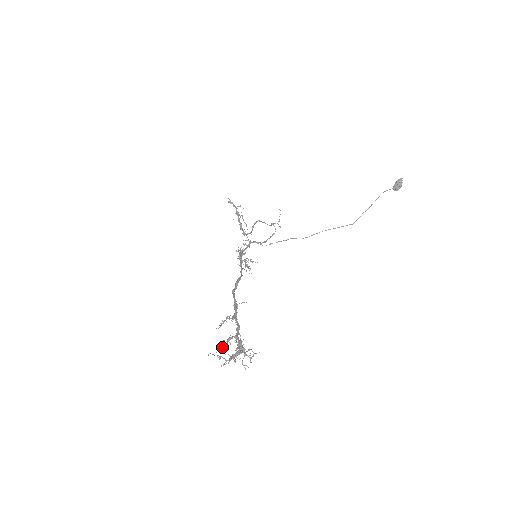
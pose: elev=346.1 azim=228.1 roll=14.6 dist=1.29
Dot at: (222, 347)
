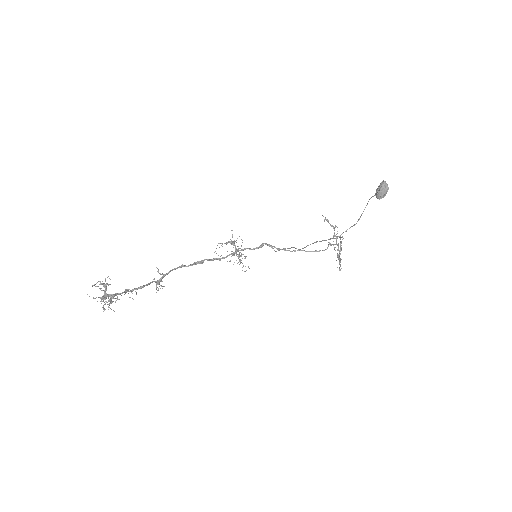
Dot at: occluded
